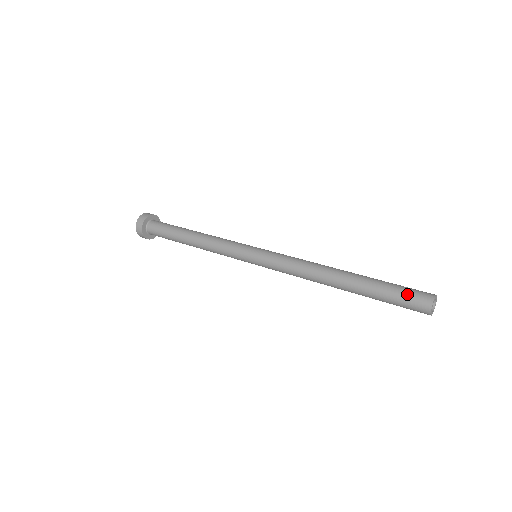
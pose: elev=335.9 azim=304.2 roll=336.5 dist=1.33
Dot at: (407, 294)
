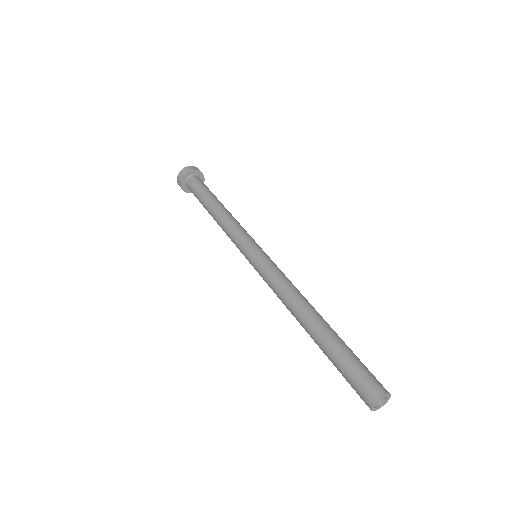
Dot at: (364, 372)
